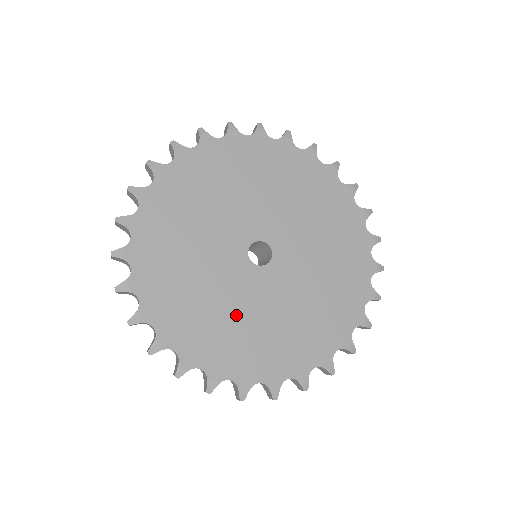
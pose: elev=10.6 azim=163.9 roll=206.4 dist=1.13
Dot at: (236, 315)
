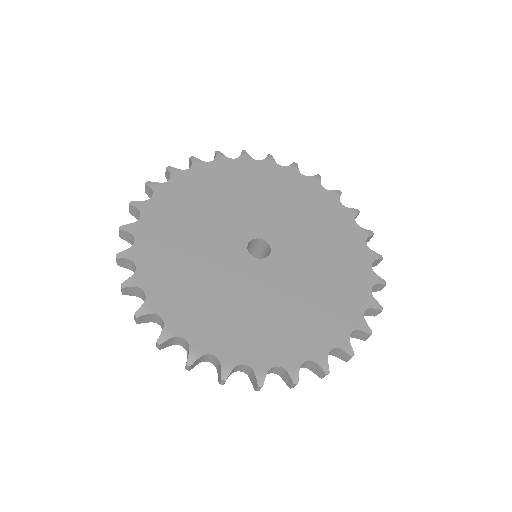
Dot at: (258, 306)
